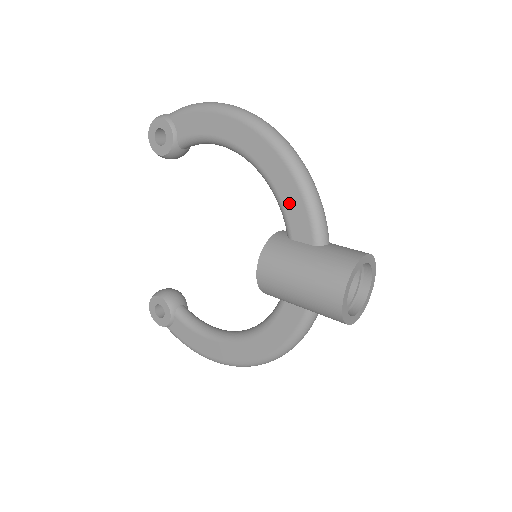
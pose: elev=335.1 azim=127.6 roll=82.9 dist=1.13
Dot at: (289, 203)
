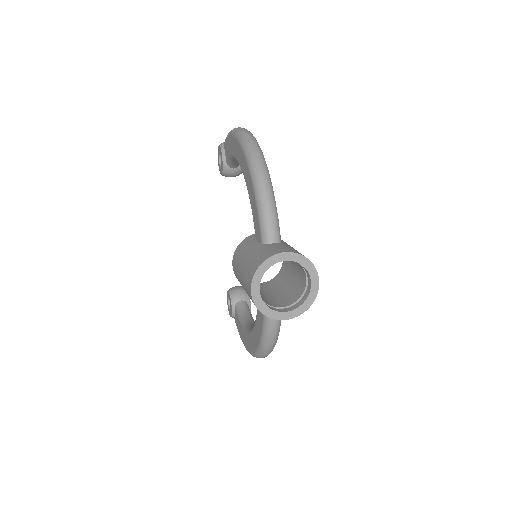
Dot at: (253, 206)
